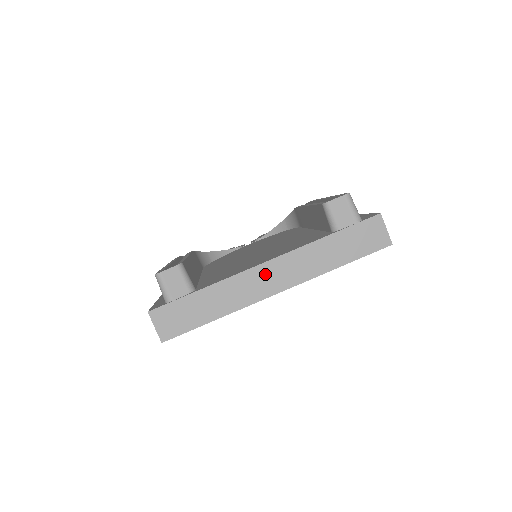
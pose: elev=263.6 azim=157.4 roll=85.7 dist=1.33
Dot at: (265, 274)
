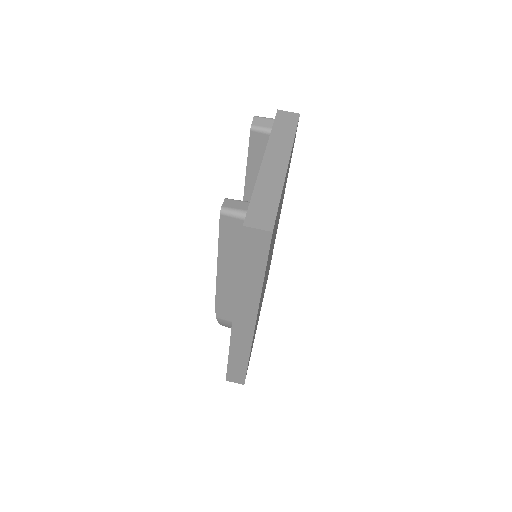
Dot at: (270, 163)
